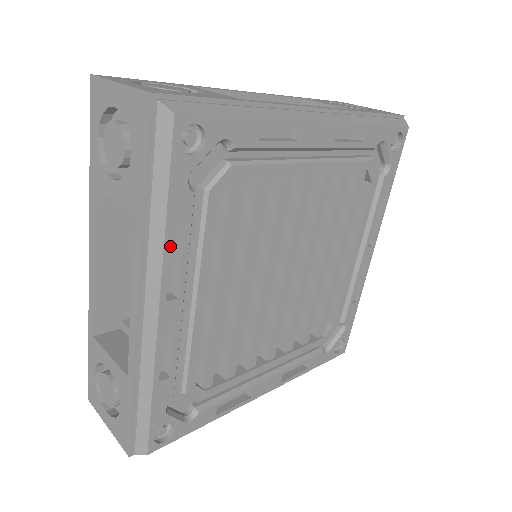
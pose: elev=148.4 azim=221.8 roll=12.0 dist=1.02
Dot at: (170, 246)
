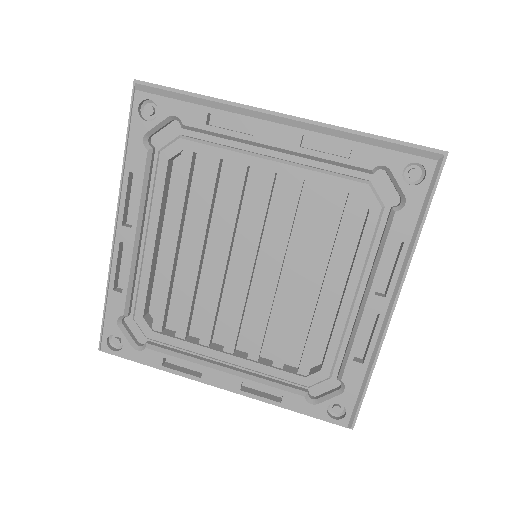
Dot at: (128, 183)
